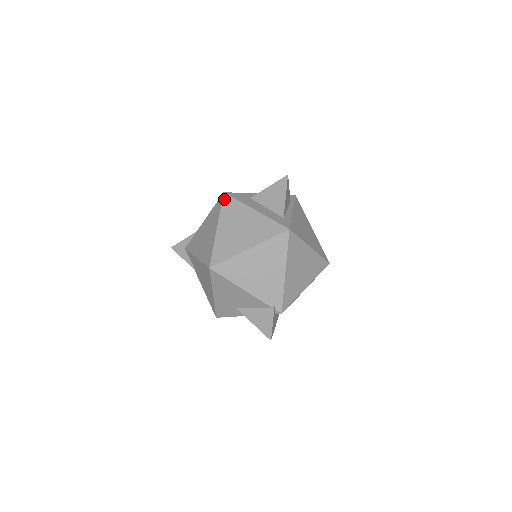
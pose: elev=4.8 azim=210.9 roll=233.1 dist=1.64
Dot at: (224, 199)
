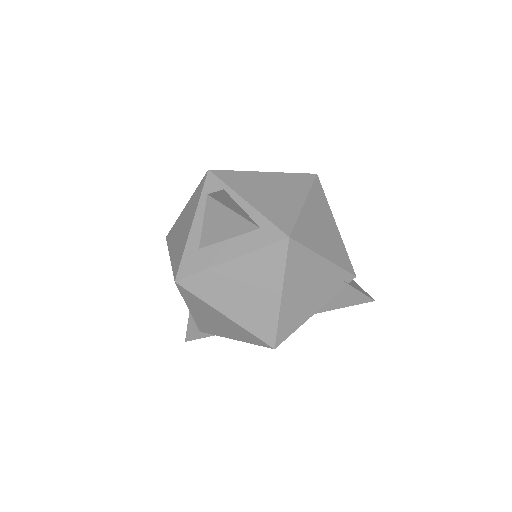
Dot at: (186, 287)
